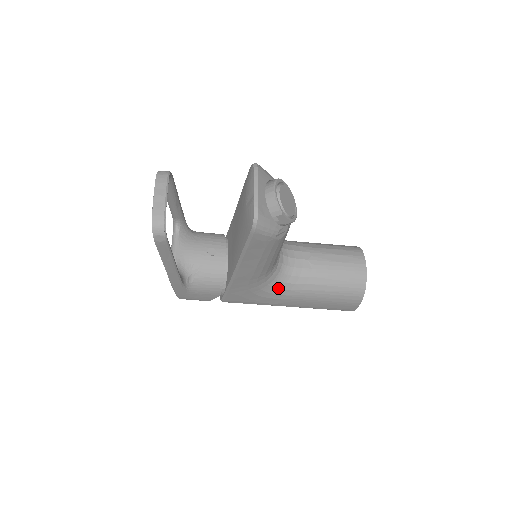
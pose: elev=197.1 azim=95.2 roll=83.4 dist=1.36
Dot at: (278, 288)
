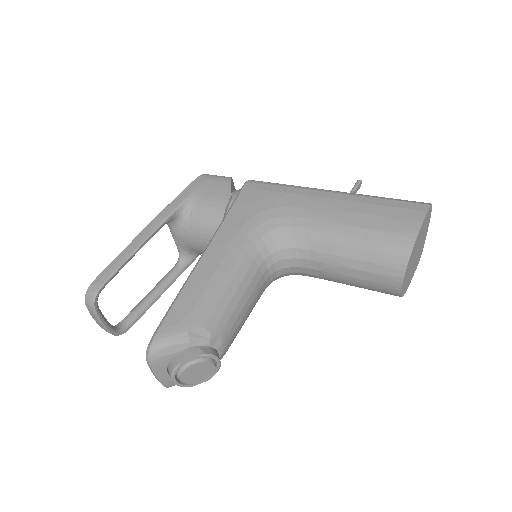
Dot at: occluded
